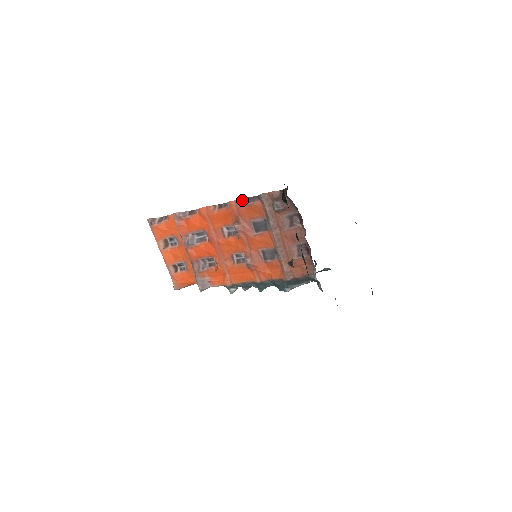
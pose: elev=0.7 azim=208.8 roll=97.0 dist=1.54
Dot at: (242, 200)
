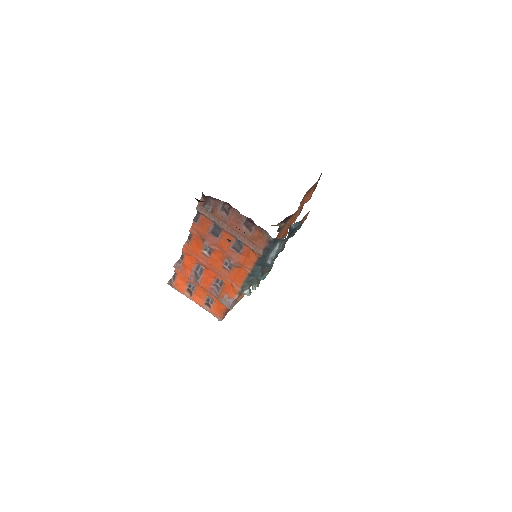
Dot at: (193, 223)
